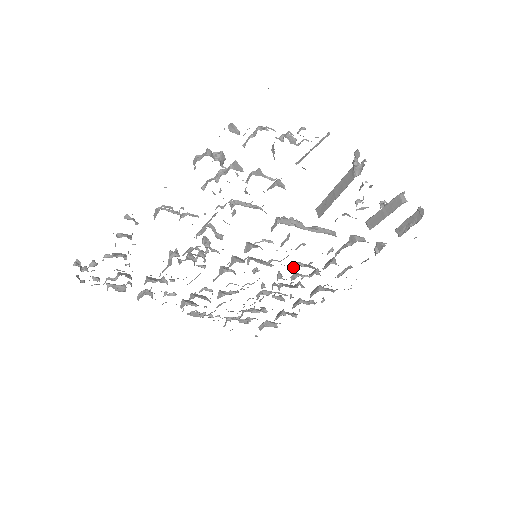
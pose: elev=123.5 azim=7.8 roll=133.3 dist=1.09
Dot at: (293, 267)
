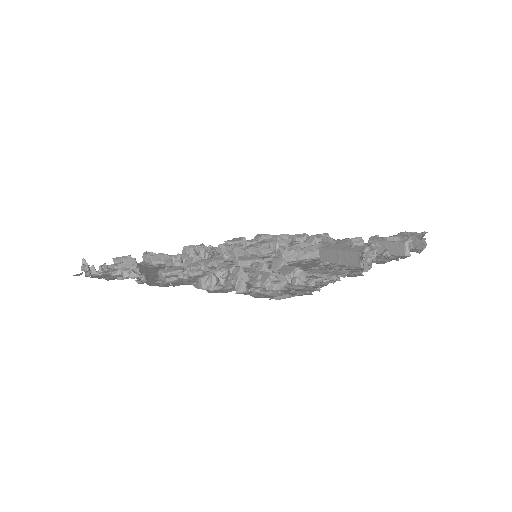
Dot at: occluded
